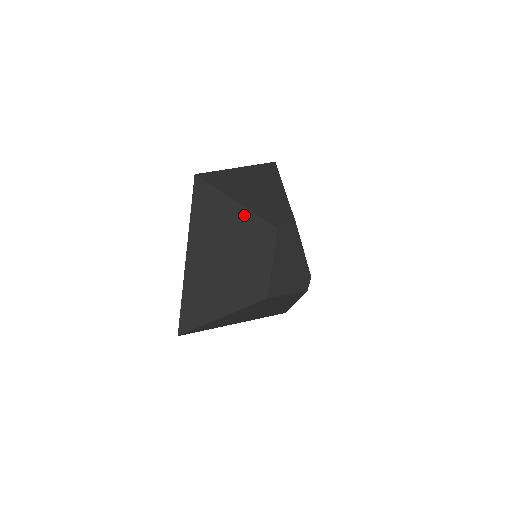
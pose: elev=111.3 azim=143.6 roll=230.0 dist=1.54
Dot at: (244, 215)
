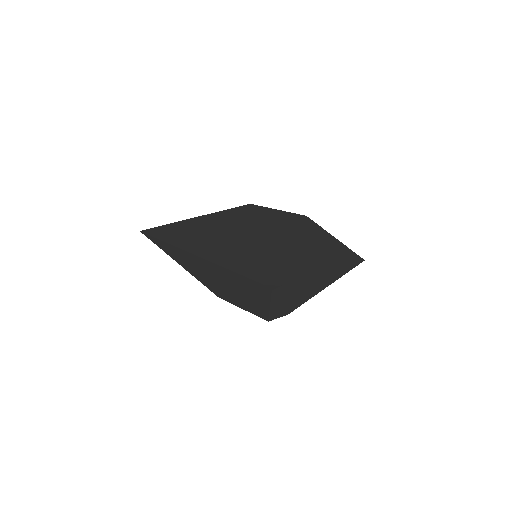
Dot at: (263, 308)
